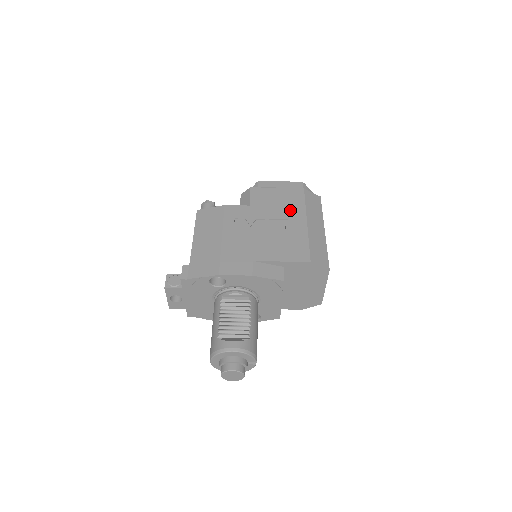
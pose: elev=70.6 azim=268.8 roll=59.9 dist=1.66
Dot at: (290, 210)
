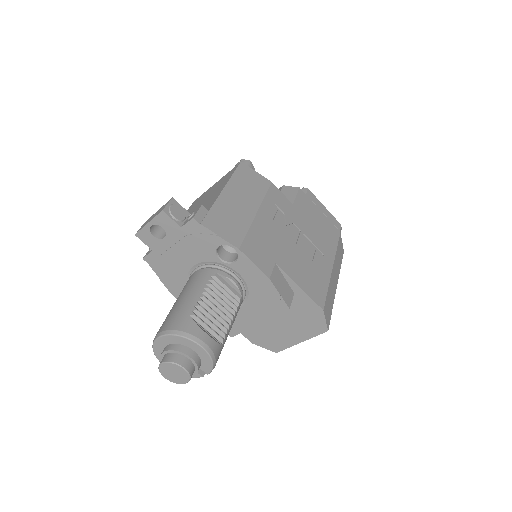
Dot at: (324, 242)
